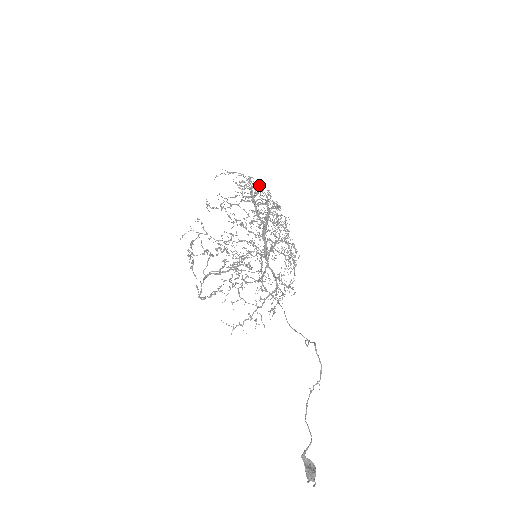
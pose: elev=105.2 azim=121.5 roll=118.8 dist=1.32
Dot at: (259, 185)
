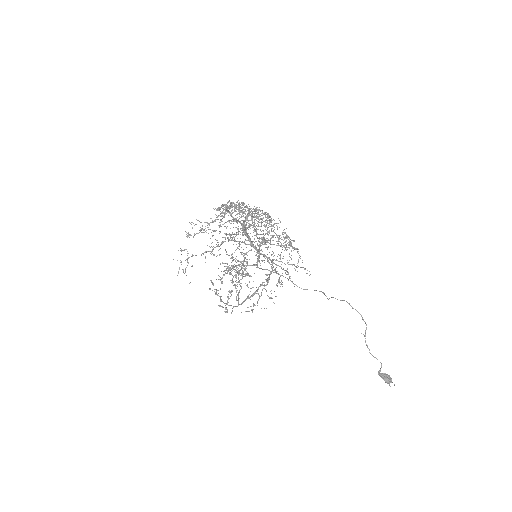
Dot at: (242, 204)
